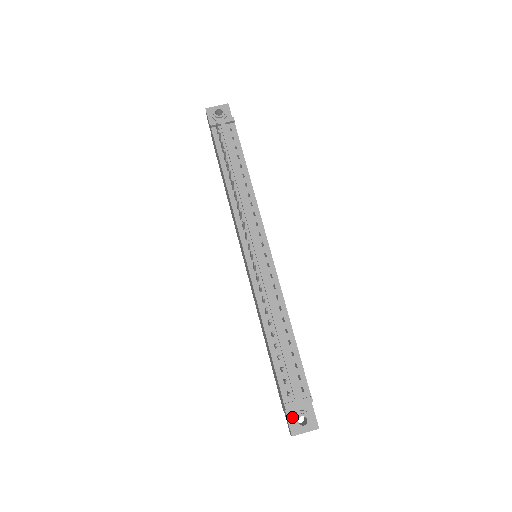
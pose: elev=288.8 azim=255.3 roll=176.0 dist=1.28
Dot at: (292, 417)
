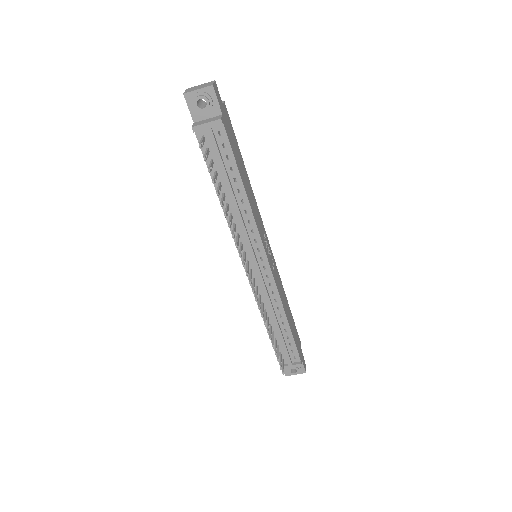
Dot at: occluded
